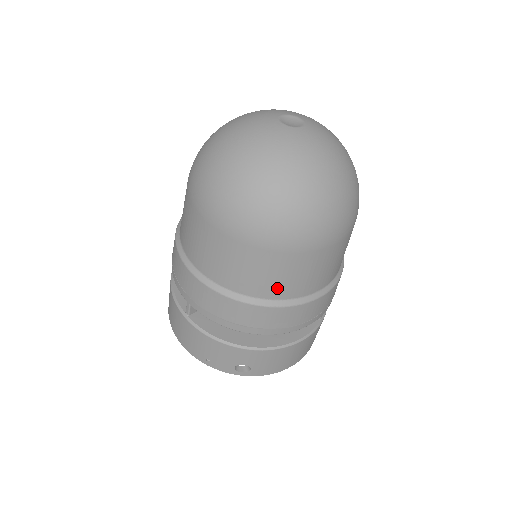
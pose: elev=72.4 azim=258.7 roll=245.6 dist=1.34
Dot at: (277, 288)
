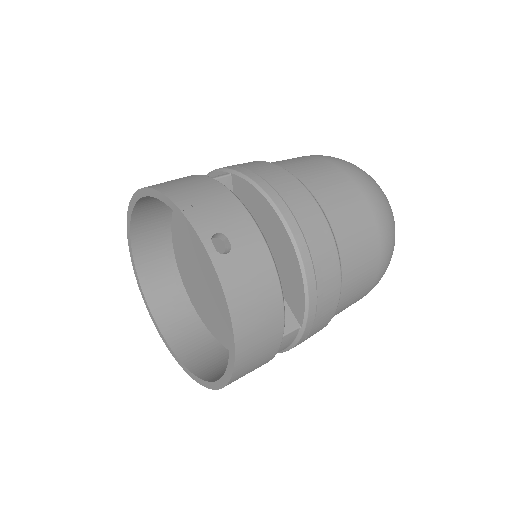
Dot at: (340, 217)
